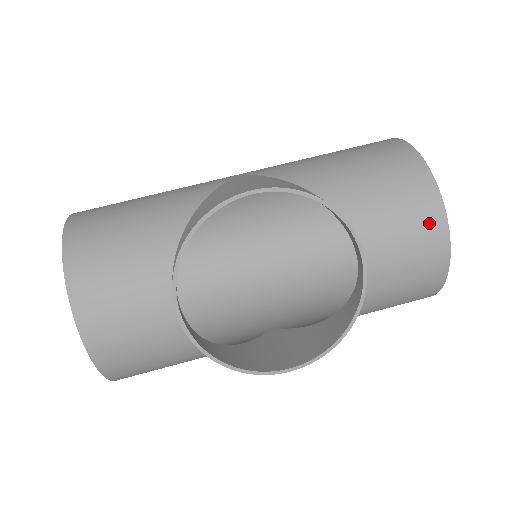
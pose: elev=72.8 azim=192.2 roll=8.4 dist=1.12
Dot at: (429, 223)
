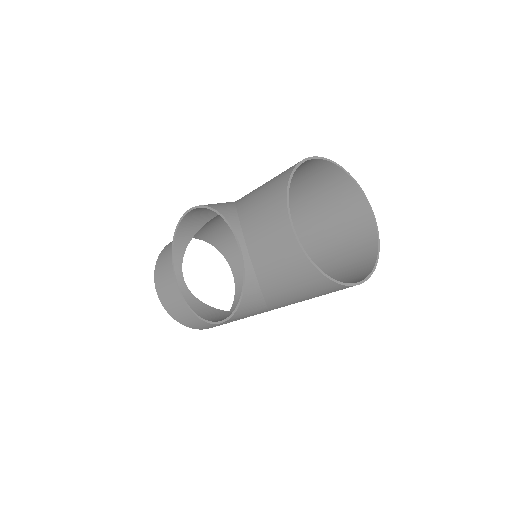
Dot at: (278, 217)
